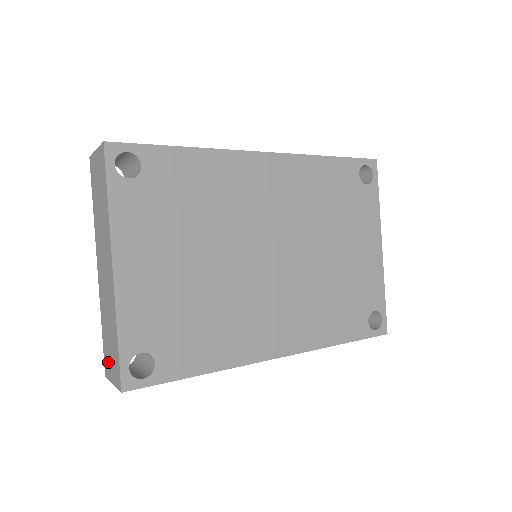
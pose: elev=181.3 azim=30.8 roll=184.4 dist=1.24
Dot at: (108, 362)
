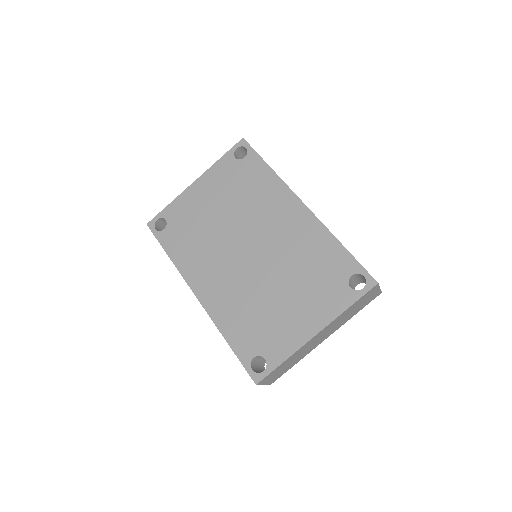
Dot at: occluded
